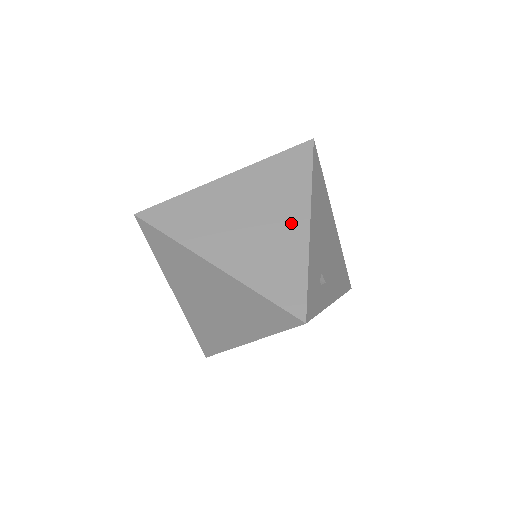
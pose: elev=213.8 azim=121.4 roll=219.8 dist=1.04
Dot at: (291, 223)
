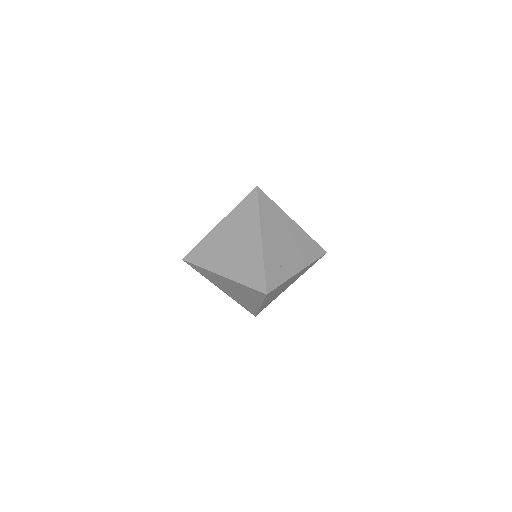
Dot at: (253, 242)
